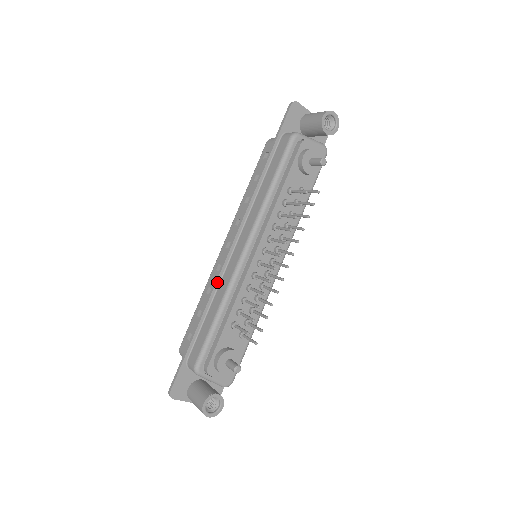
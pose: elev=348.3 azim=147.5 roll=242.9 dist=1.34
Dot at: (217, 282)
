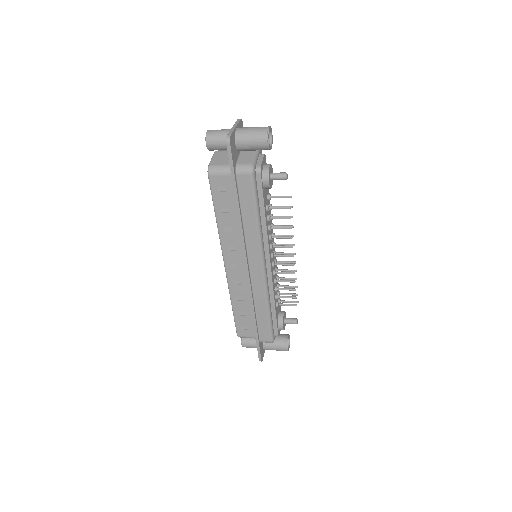
Dot at: (252, 296)
